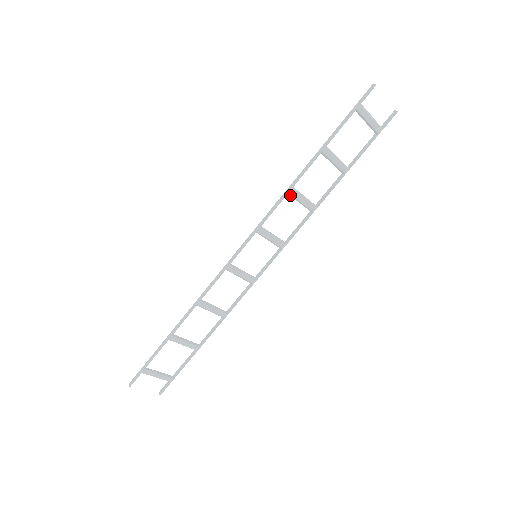
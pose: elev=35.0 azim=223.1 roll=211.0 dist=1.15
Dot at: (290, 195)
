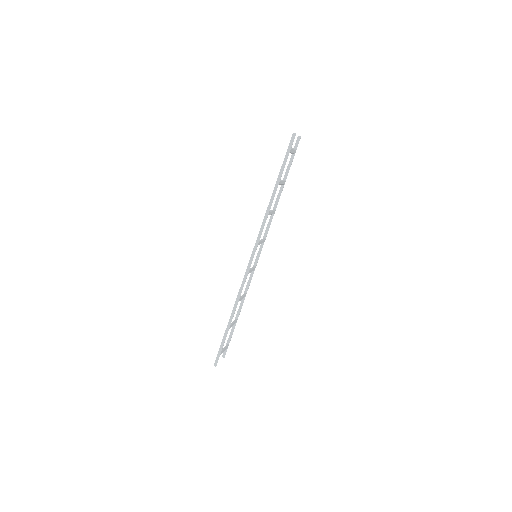
Dot at: (267, 215)
